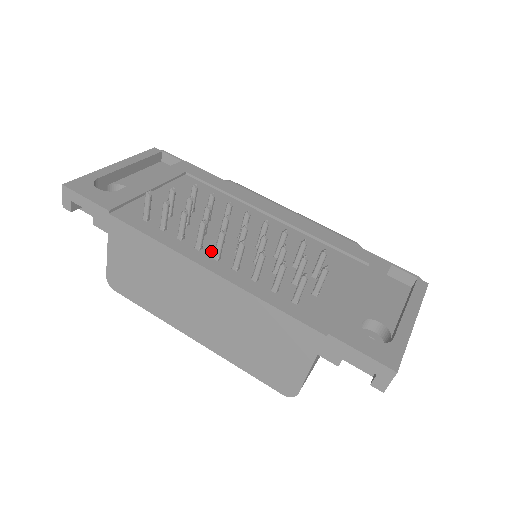
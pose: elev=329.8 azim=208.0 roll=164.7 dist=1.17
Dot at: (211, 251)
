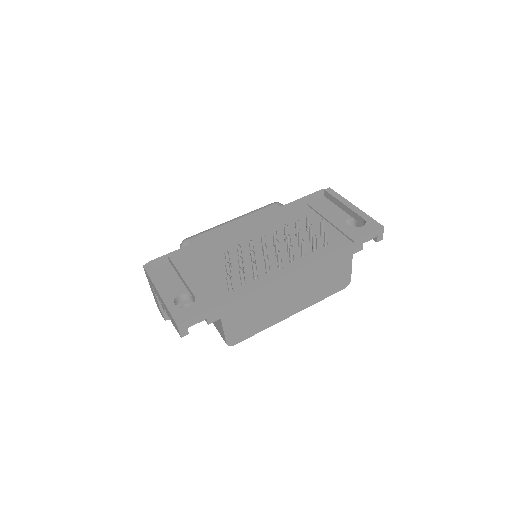
Dot at: (273, 268)
